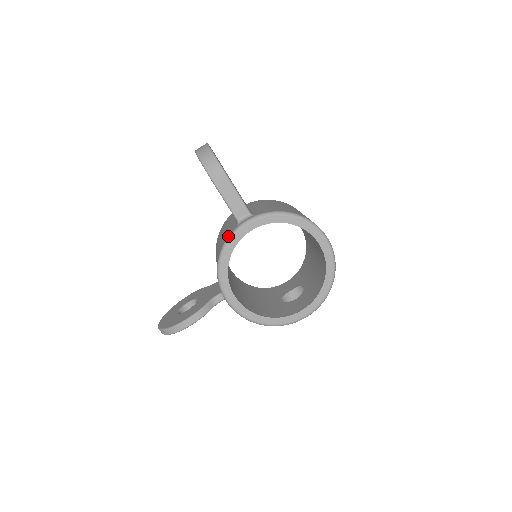
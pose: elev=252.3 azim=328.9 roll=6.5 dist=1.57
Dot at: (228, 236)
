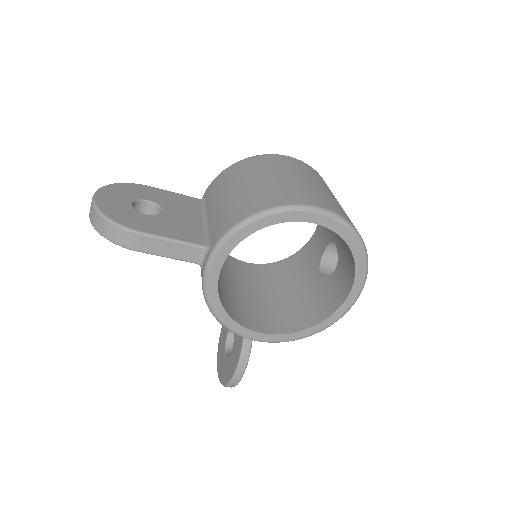
Dot at: occluded
